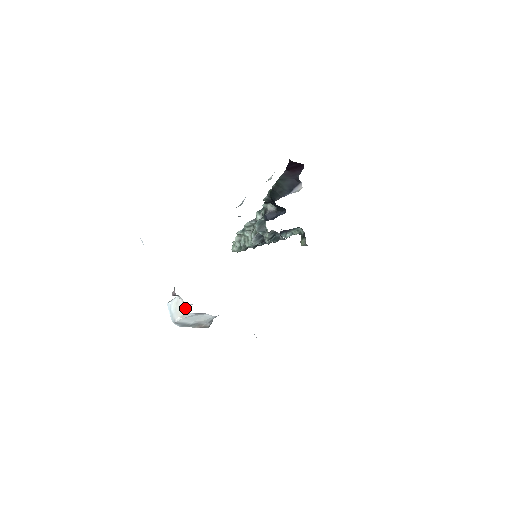
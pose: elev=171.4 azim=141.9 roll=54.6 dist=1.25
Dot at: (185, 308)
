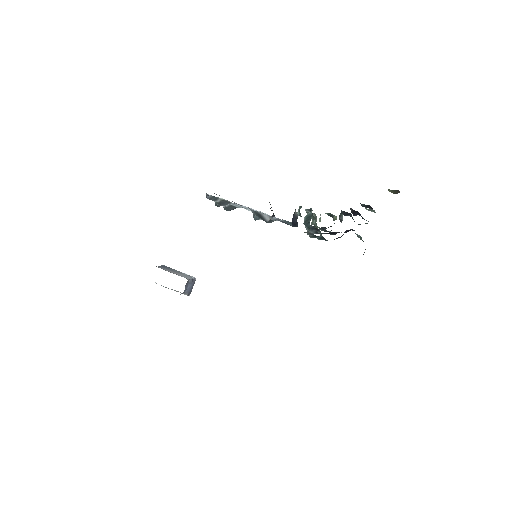
Dot at: occluded
